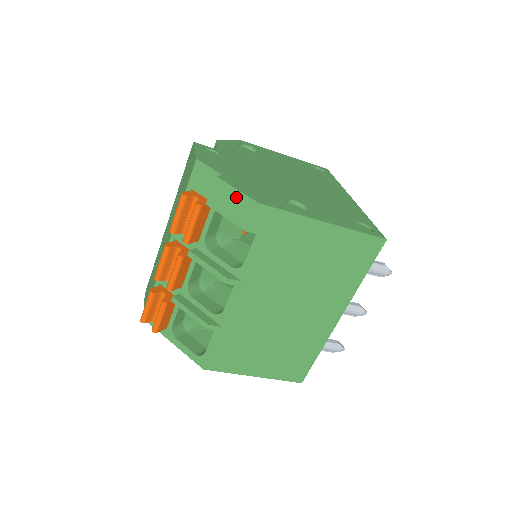
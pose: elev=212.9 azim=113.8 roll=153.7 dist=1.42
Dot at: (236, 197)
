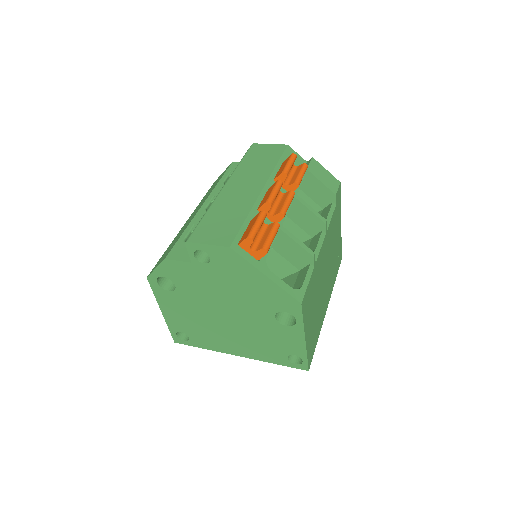
Dot at: (327, 173)
